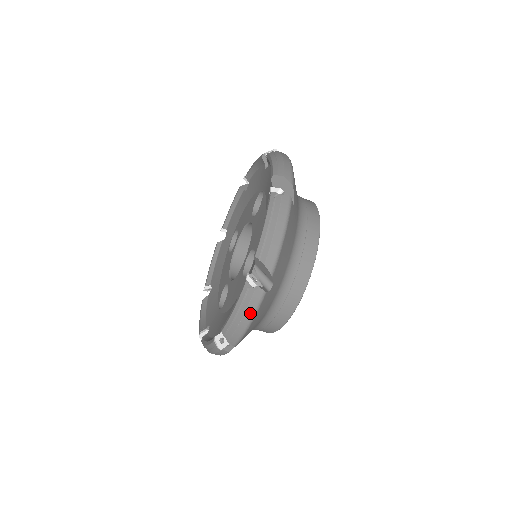
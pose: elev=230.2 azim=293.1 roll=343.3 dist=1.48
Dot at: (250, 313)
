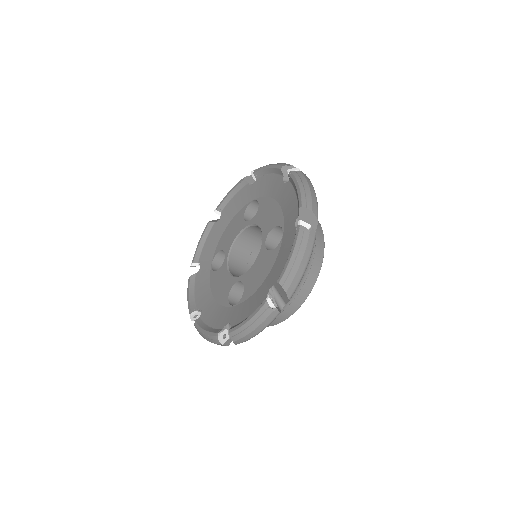
Dot at: (308, 254)
